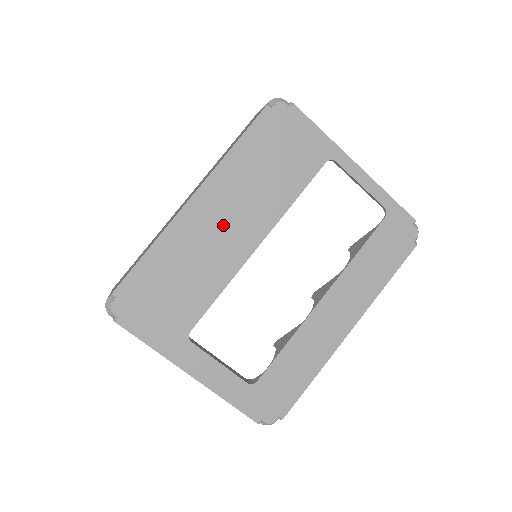
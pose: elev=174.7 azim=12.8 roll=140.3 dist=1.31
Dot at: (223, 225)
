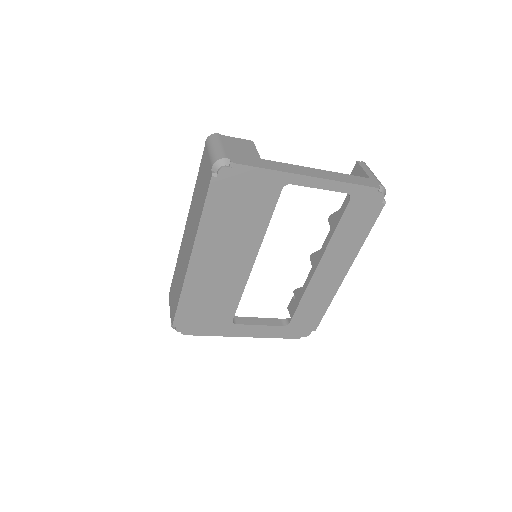
Dot at: (222, 264)
